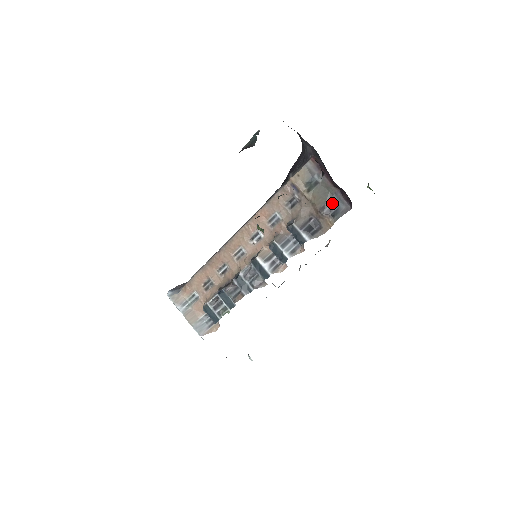
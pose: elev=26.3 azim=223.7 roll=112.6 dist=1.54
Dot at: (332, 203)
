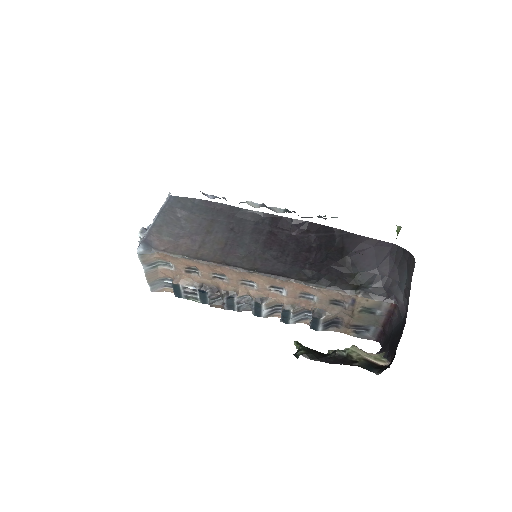
Dot at: (366, 328)
